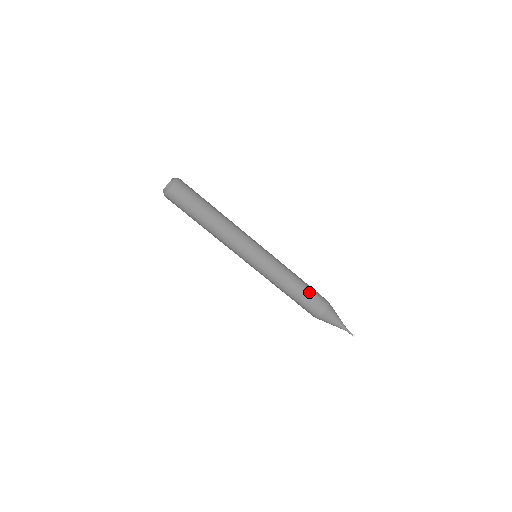
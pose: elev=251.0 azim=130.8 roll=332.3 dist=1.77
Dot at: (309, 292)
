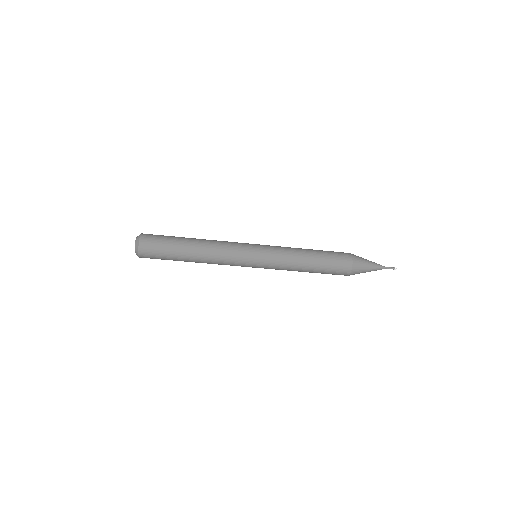
Dot at: (325, 253)
